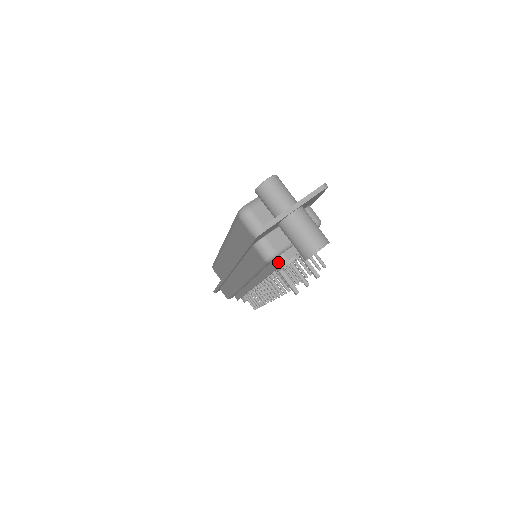
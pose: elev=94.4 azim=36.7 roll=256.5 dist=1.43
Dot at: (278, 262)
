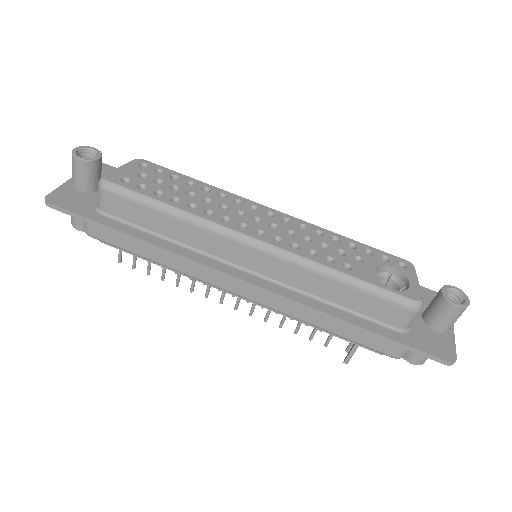
Dot at: occluded
